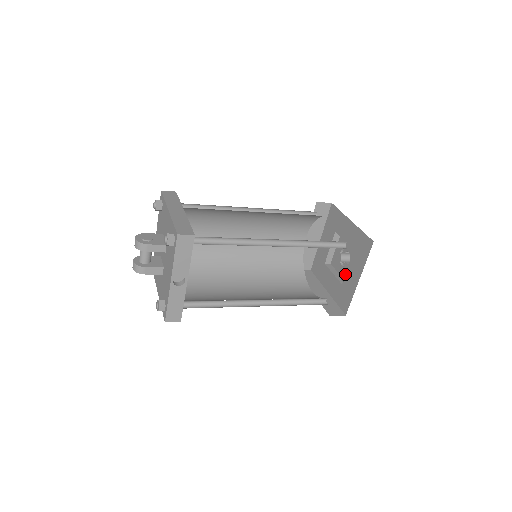
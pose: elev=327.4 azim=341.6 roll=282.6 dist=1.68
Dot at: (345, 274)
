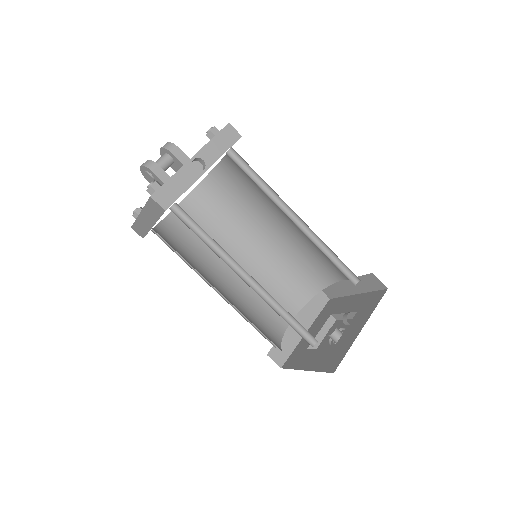
Dot at: (349, 312)
